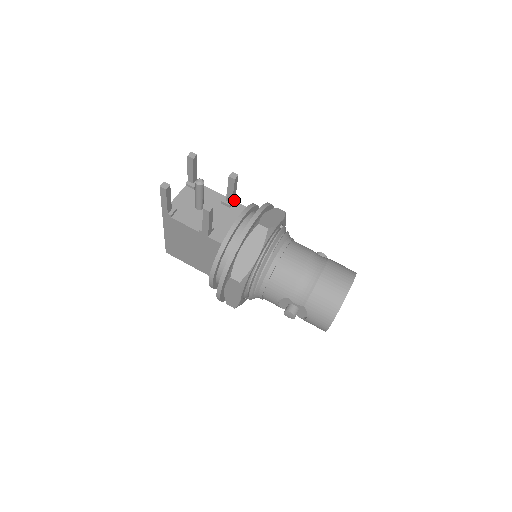
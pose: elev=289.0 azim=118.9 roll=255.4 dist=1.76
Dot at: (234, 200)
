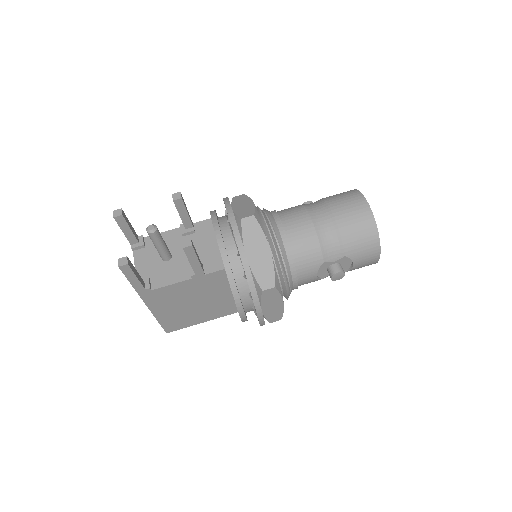
Dot at: (192, 223)
